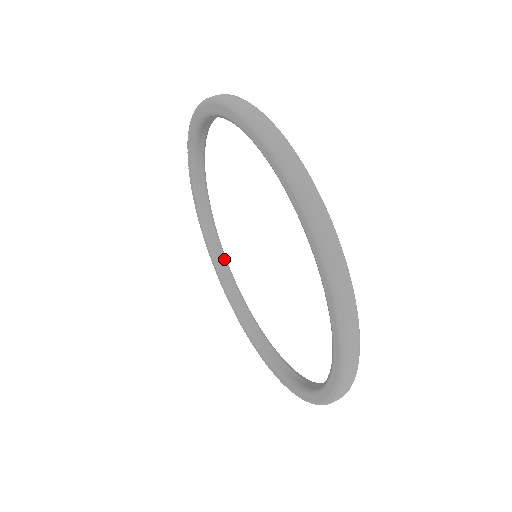
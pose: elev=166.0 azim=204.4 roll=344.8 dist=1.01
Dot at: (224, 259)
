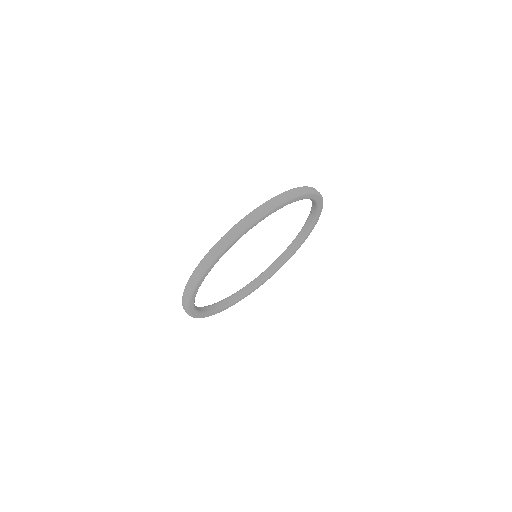
Dot at: (285, 259)
